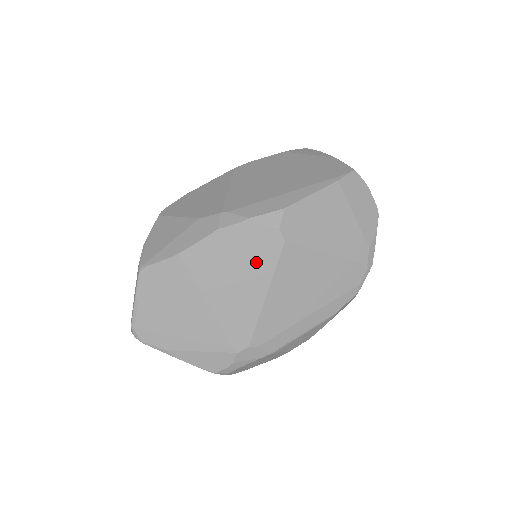
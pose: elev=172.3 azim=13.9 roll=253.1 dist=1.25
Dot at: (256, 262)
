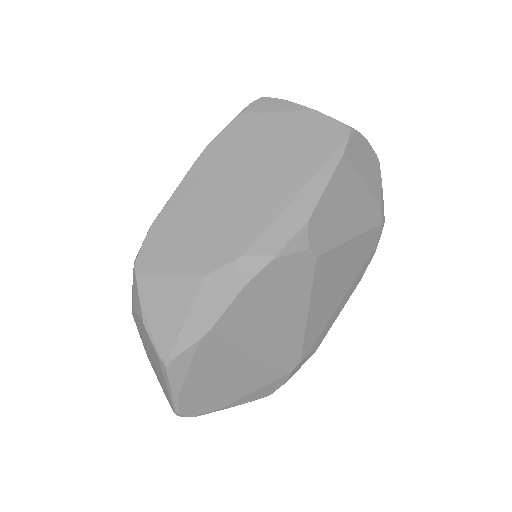
Dot at: (292, 292)
